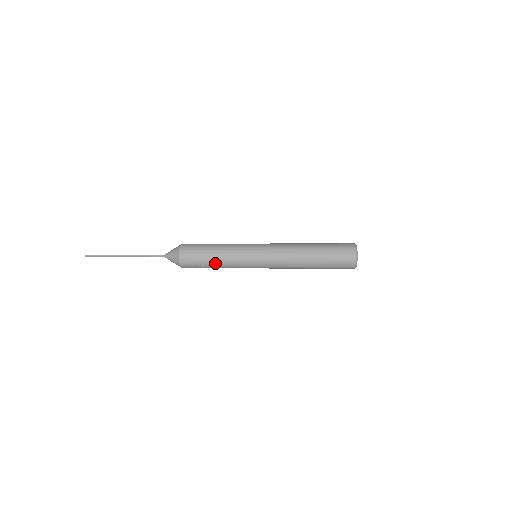
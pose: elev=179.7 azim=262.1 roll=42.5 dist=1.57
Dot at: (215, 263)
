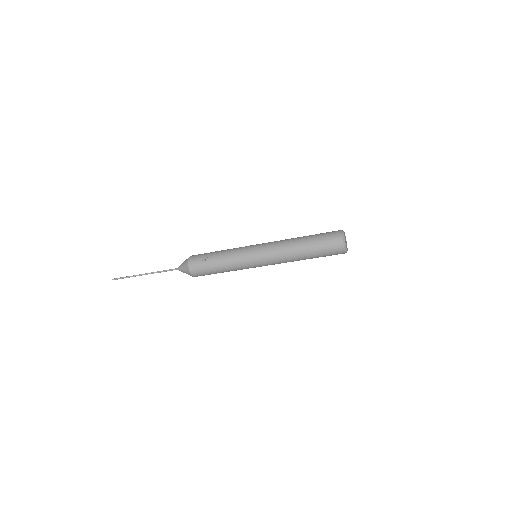
Dot at: (218, 256)
